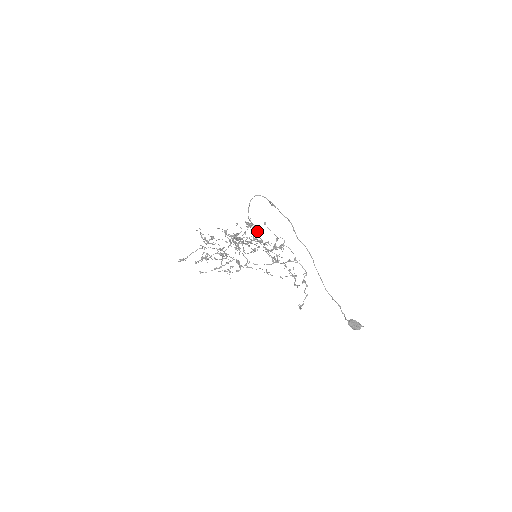
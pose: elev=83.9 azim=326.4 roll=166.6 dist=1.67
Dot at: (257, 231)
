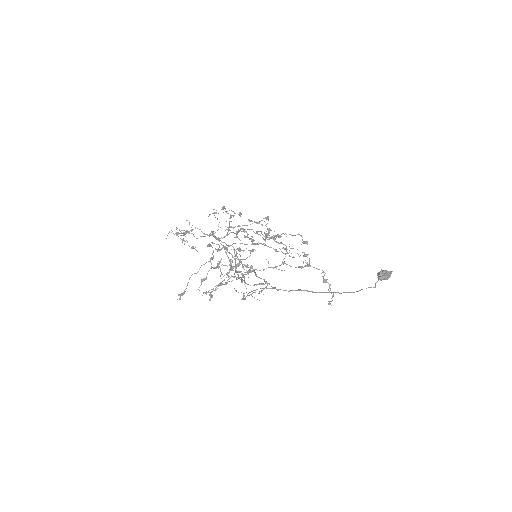
Dot at: occluded
